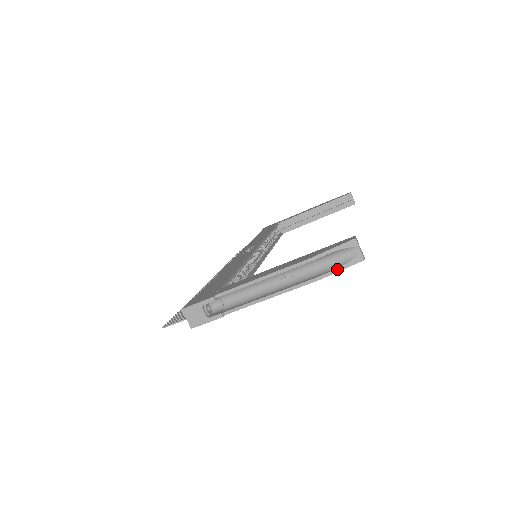
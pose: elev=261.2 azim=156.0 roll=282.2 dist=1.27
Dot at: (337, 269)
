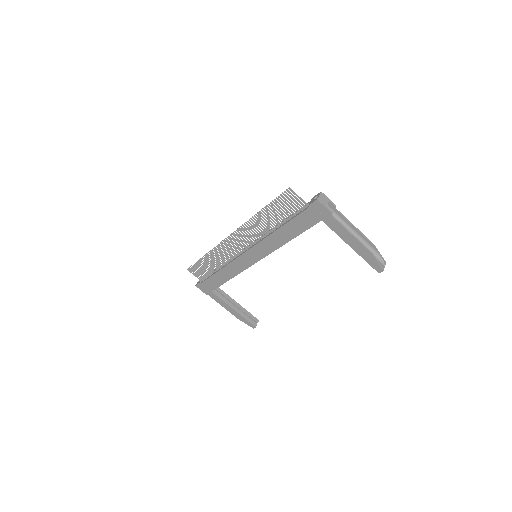
Dot at: (377, 260)
